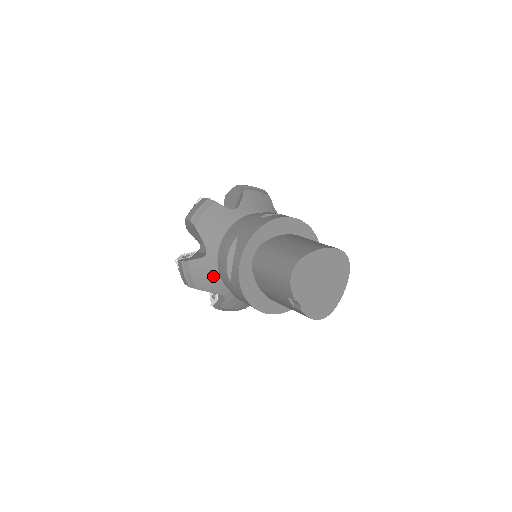
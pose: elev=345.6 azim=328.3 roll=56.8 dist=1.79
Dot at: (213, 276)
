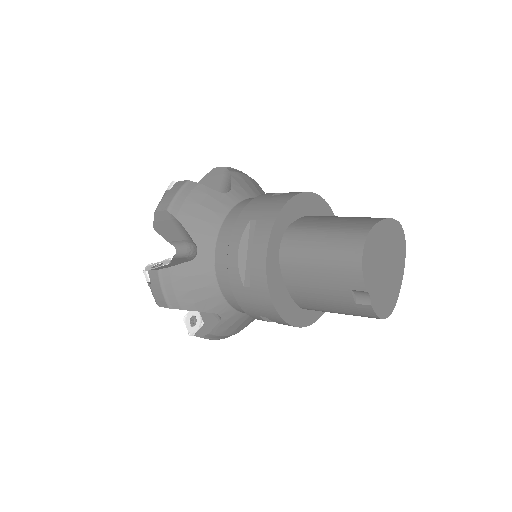
Dot at: (208, 286)
